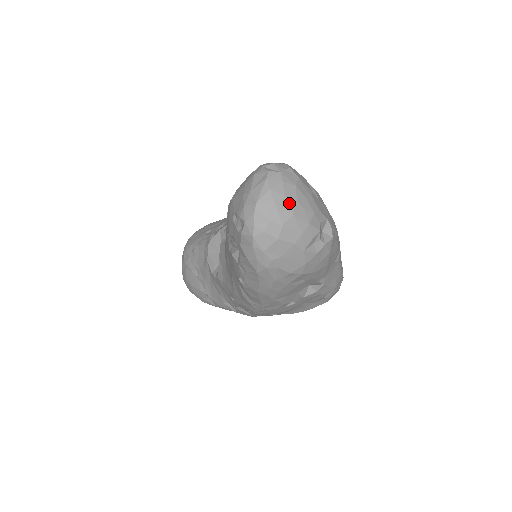
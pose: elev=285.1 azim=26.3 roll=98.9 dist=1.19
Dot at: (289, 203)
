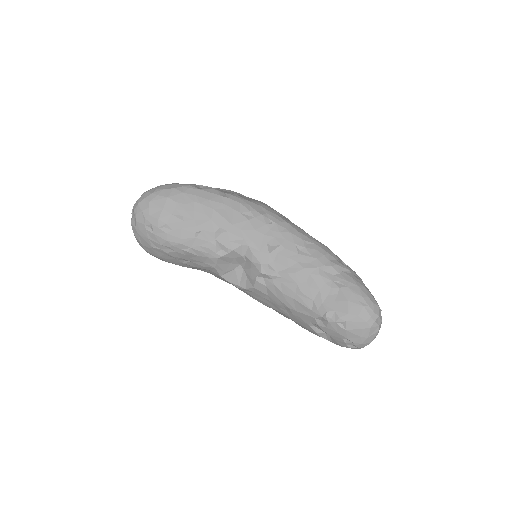
Dot at: occluded
